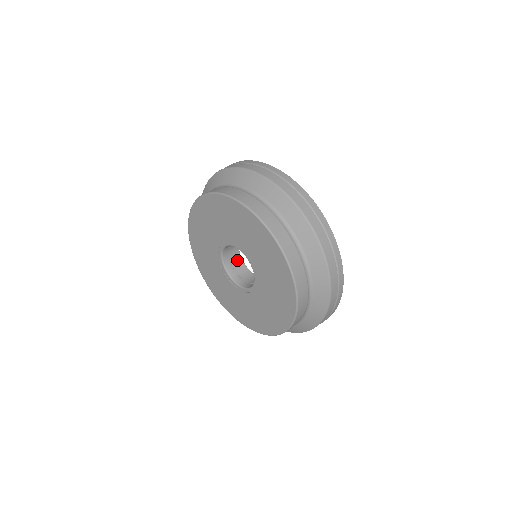
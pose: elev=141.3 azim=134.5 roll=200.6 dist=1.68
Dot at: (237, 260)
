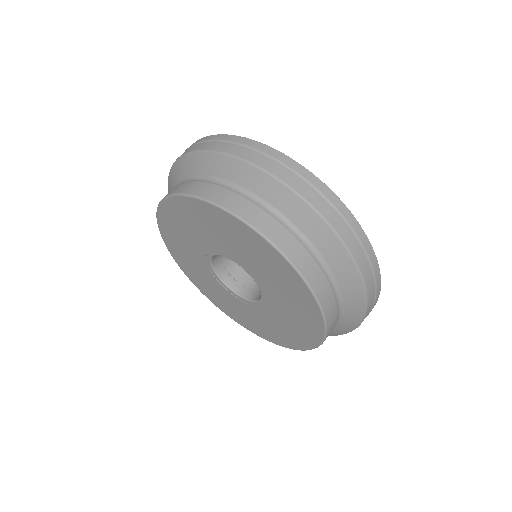
Dot at: occluded
